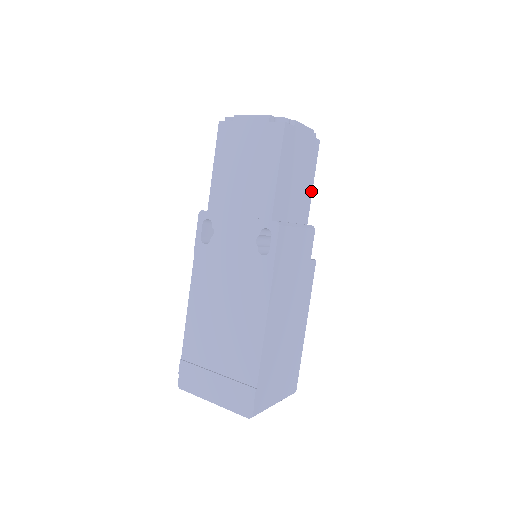
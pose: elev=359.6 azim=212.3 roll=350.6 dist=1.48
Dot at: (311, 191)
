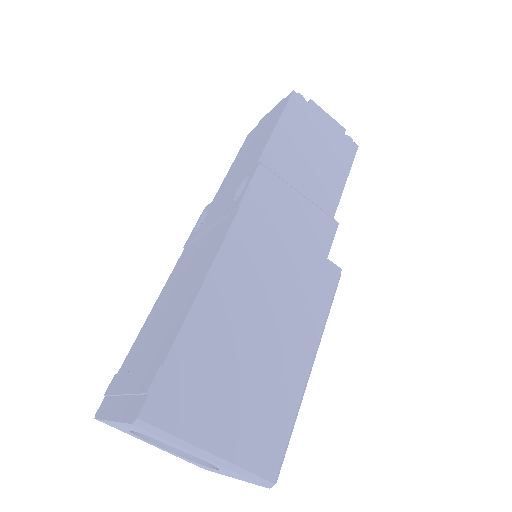
Dot at: (341, 189)
